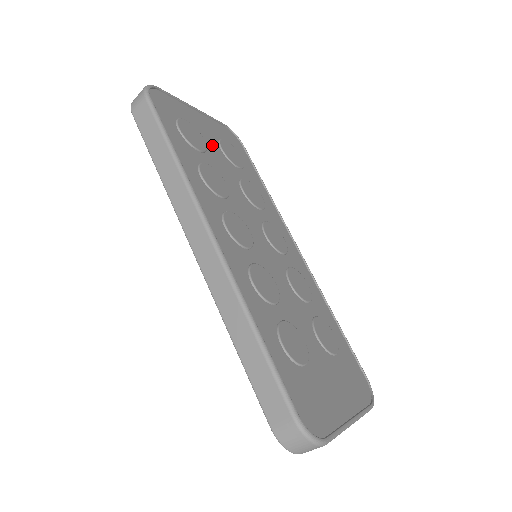
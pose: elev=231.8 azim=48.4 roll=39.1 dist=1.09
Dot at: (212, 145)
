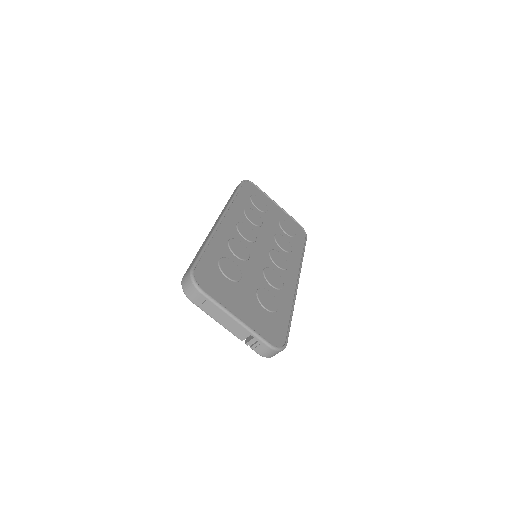
Dot at: (273, 216)
